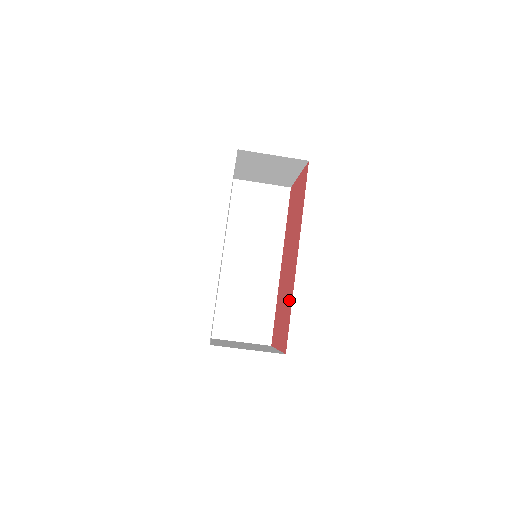
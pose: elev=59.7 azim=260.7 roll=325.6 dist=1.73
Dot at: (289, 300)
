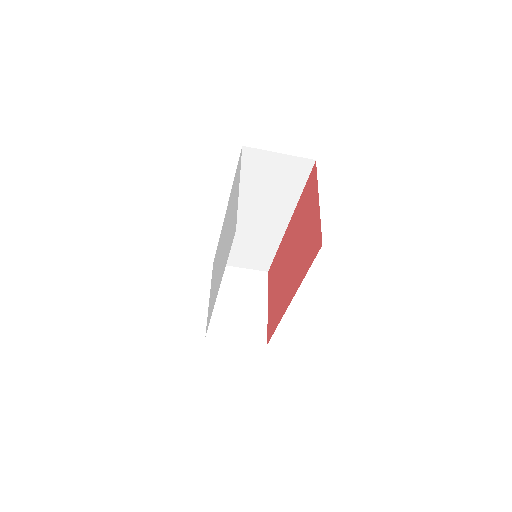
Dot at: (278, 311)
